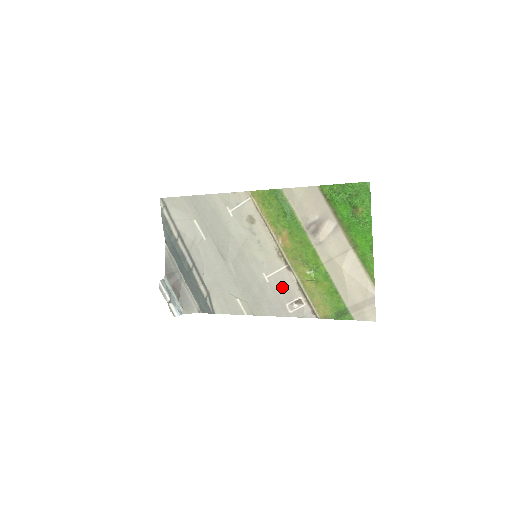
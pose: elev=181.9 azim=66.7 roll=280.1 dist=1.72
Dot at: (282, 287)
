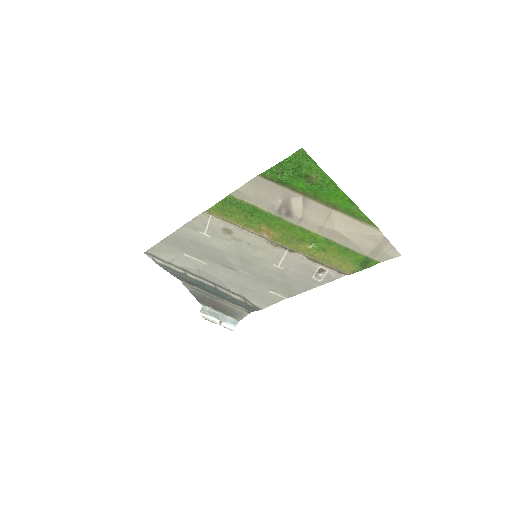
Dot at: (298, 267)
